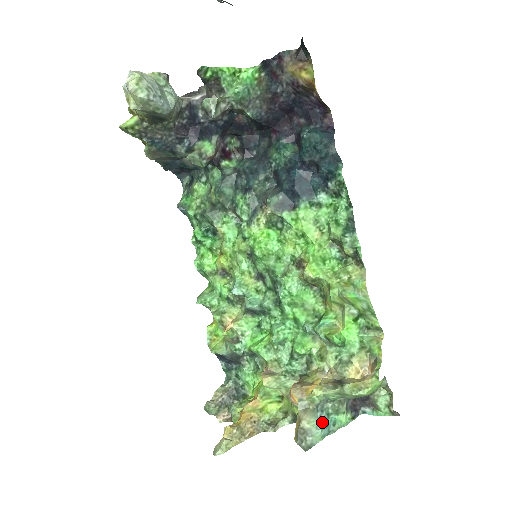
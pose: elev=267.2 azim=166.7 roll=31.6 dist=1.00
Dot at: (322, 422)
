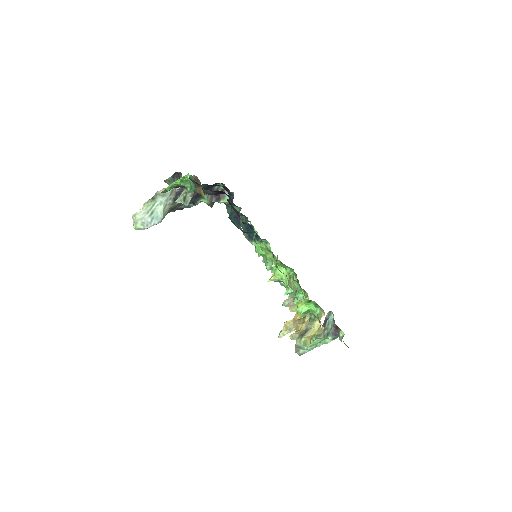
Dot at: occluded
